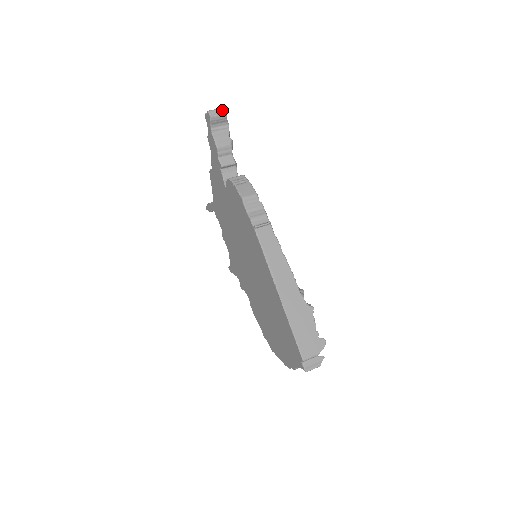
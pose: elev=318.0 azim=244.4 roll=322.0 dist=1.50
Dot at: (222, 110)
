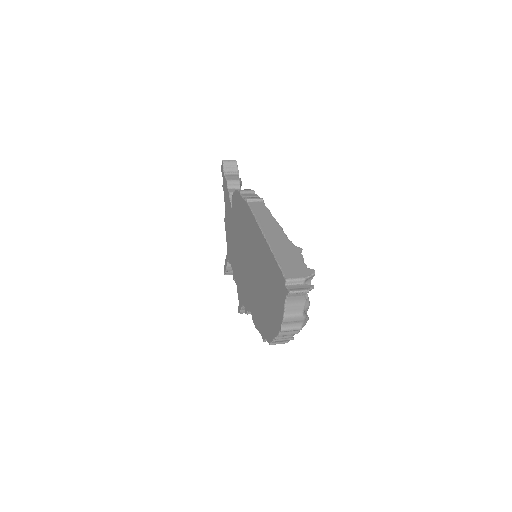
Dot at: (234, 160)
